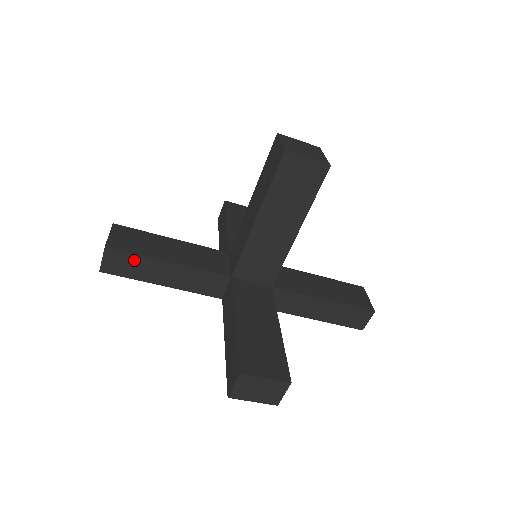
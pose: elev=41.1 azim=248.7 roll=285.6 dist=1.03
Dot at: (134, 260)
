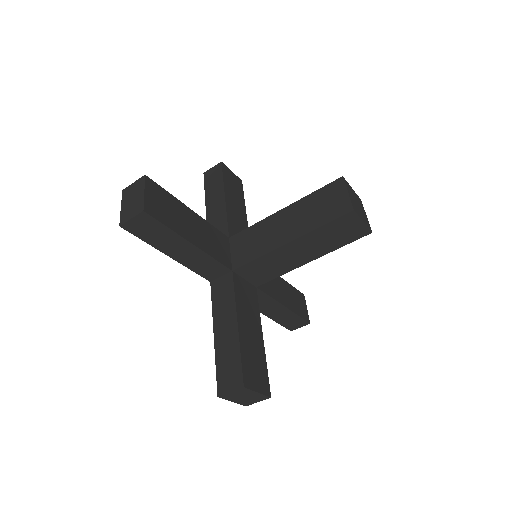
Dot at: (162, 230)
